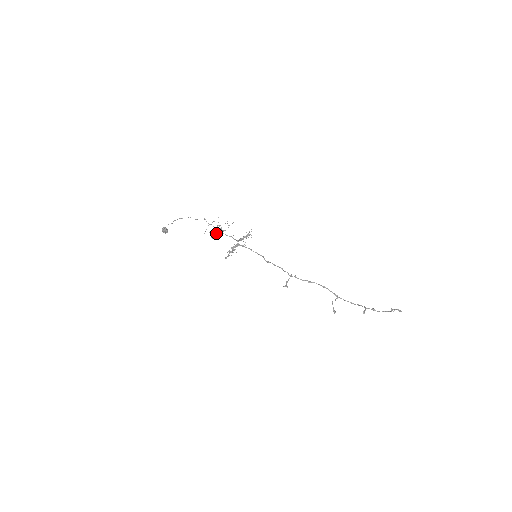
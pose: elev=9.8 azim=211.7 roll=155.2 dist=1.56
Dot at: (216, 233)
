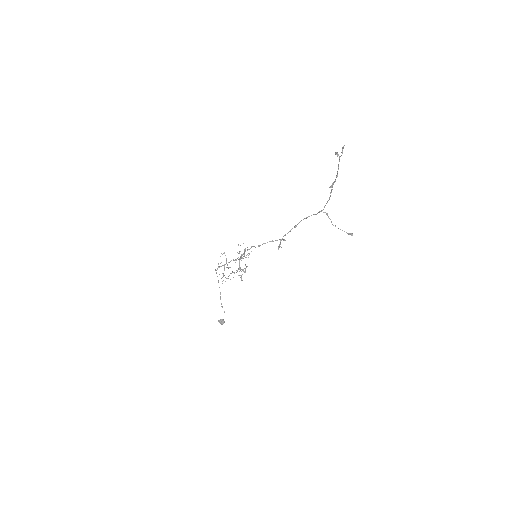
Dot at: (224, 270)
